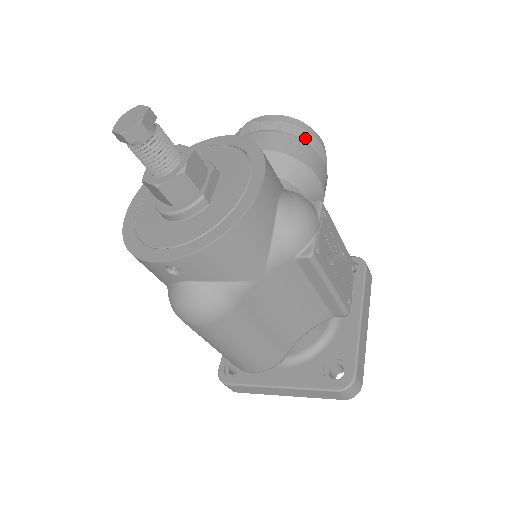
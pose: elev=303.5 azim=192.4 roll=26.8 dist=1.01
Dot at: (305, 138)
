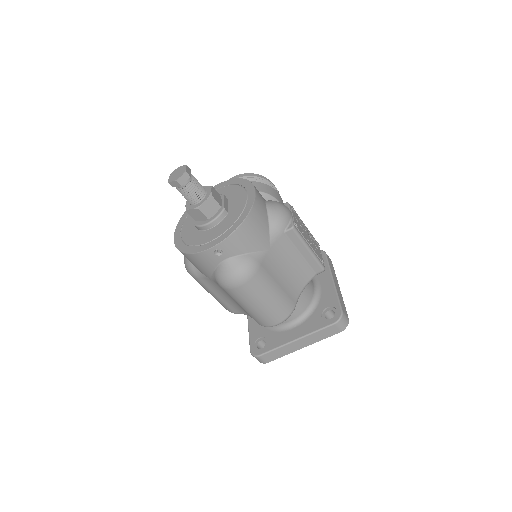
Dot at: (263, 182)
